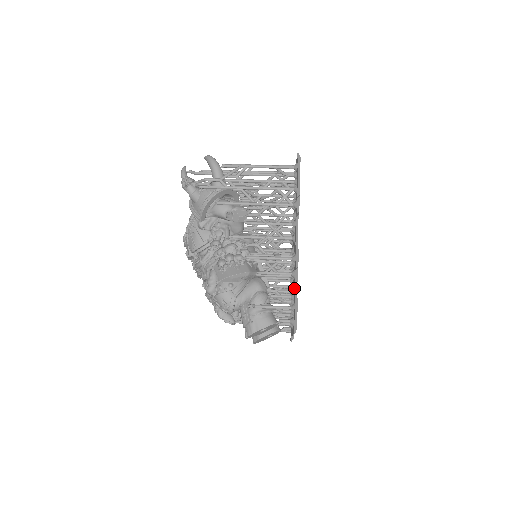
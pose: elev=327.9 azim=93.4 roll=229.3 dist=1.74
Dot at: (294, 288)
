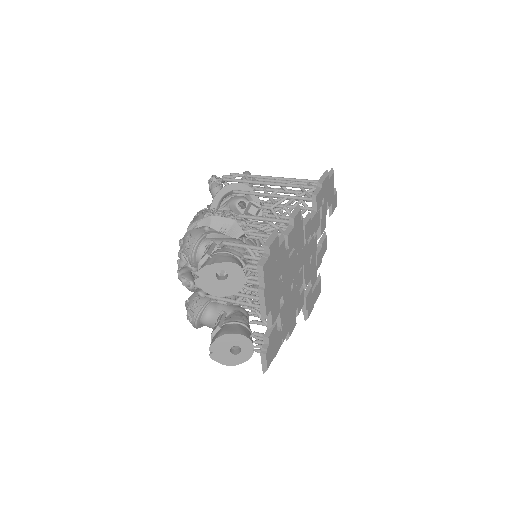
Dot at: occluded
